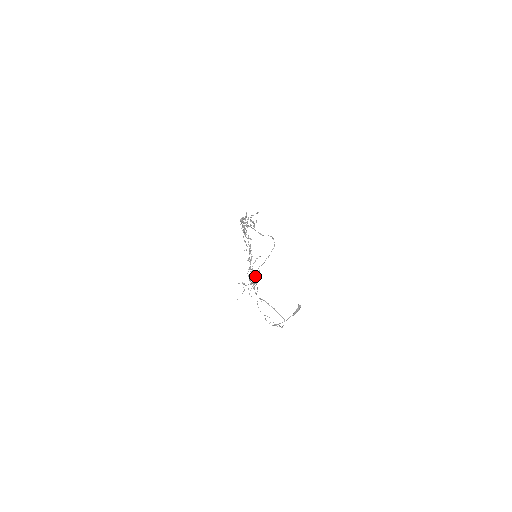
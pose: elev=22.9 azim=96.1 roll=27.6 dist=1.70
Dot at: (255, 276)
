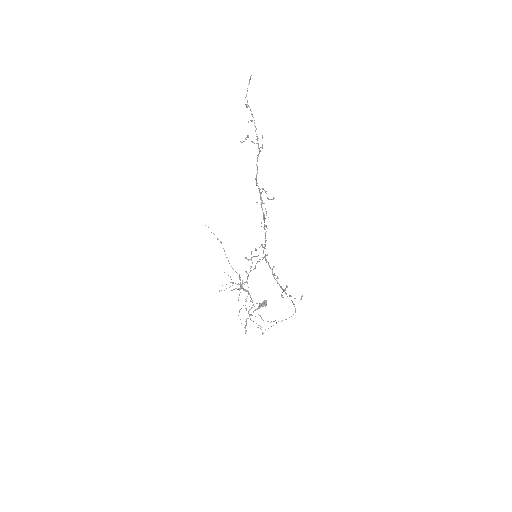
Dot at: occluded
